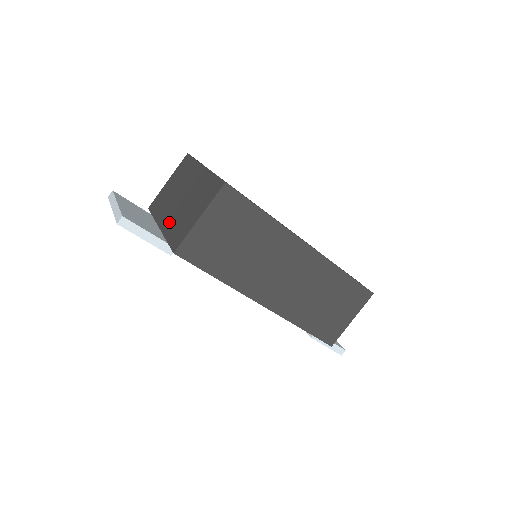
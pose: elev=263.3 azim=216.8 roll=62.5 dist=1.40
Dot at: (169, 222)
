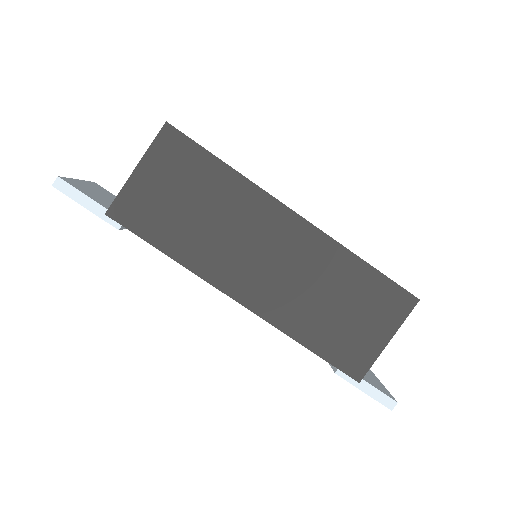
Dot at: occluded
